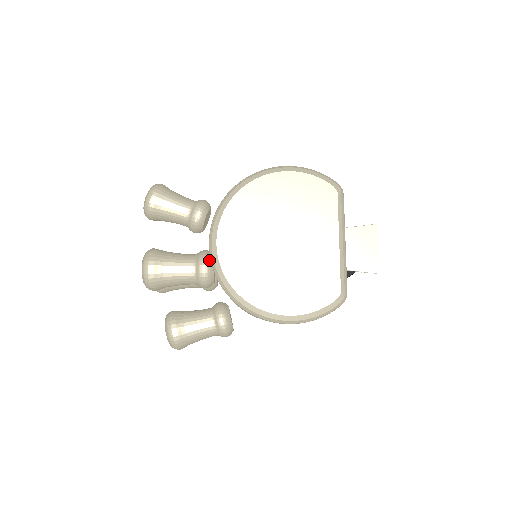
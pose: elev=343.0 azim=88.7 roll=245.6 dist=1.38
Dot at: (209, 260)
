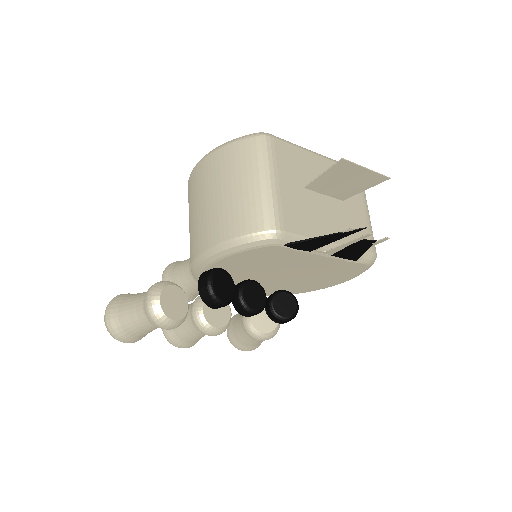
Dot at: occluded
